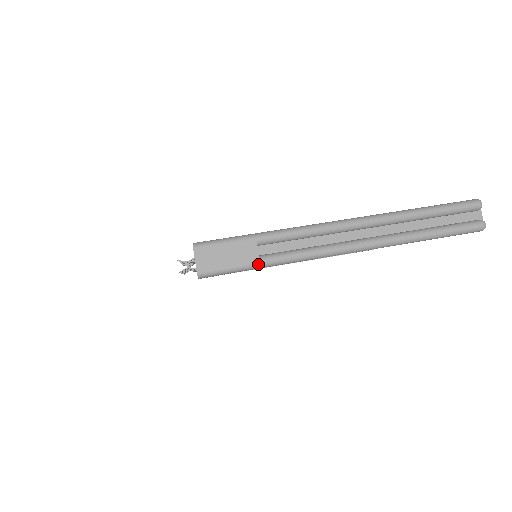
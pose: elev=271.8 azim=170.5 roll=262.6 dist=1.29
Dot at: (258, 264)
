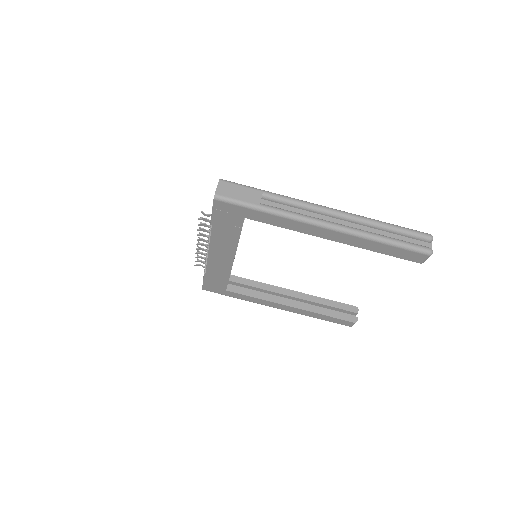
Dot at: (258, 206)
